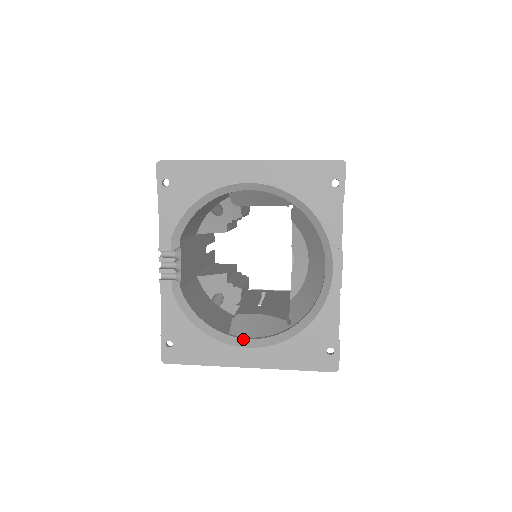
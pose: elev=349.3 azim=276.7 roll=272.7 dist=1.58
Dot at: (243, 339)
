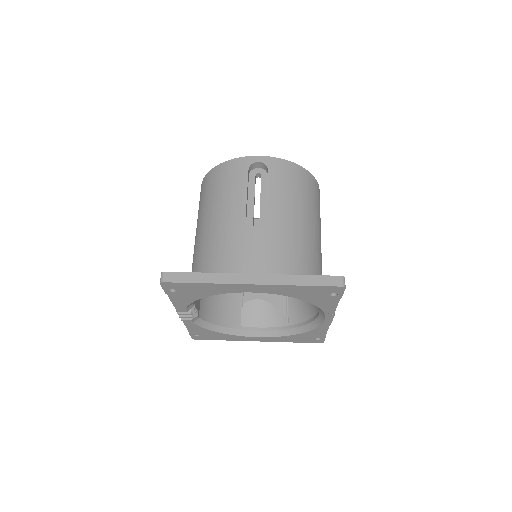
Dot at: (252, 331)
